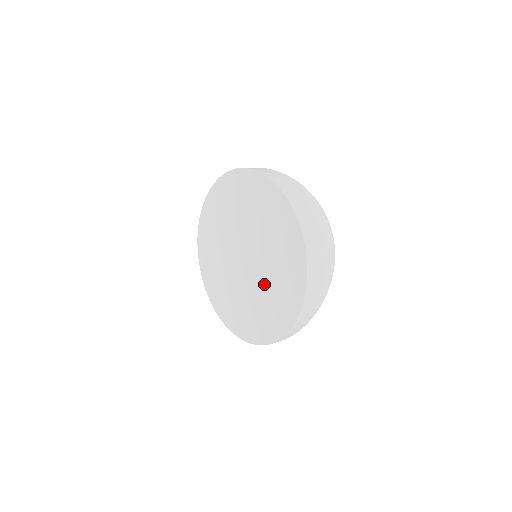
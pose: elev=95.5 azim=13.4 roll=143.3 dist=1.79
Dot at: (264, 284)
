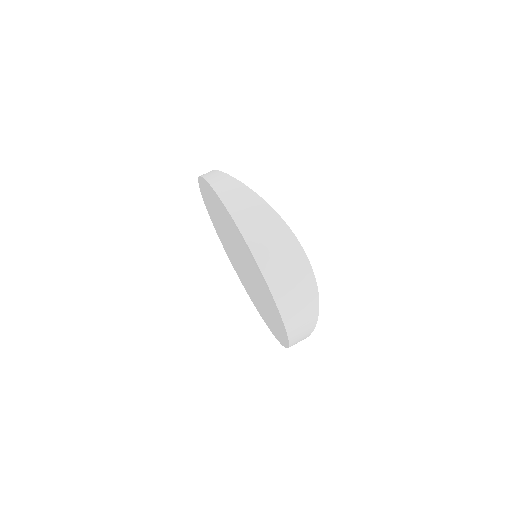
Dot at: (260, 297)
